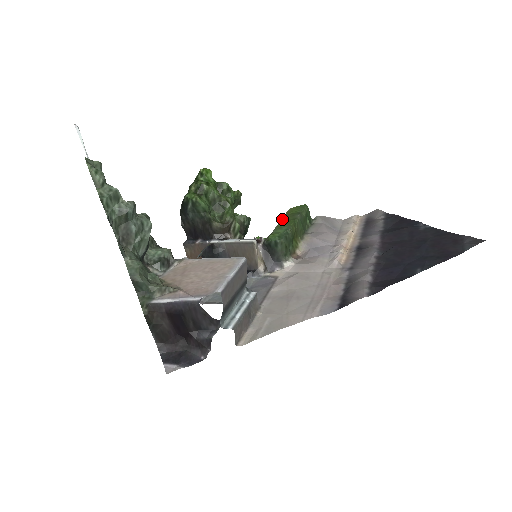
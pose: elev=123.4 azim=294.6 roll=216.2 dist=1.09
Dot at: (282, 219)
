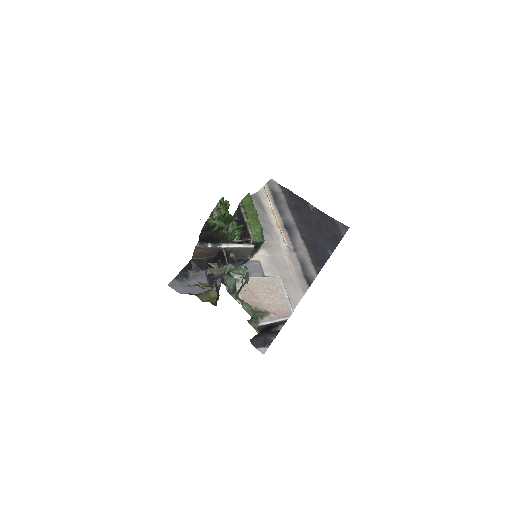
Dot at: (248, 214)
